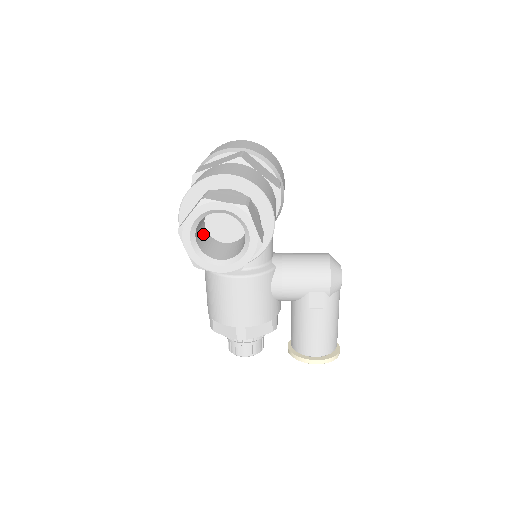
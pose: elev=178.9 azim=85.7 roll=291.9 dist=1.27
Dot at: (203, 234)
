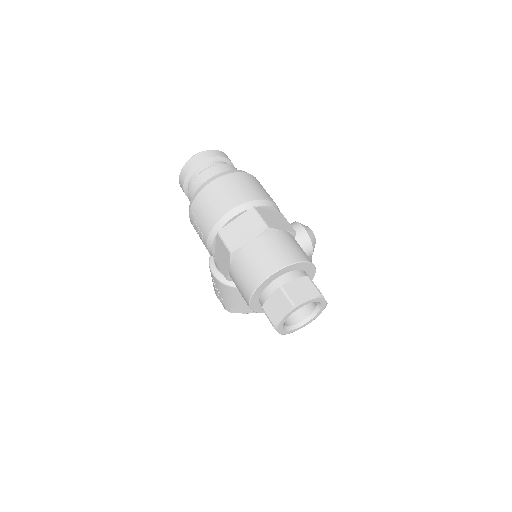
Dot at: occluded
